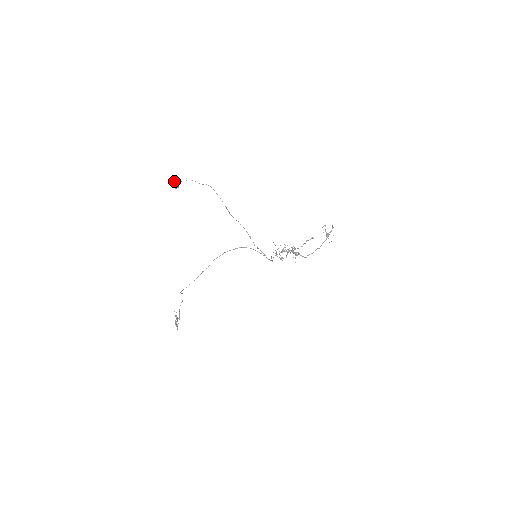
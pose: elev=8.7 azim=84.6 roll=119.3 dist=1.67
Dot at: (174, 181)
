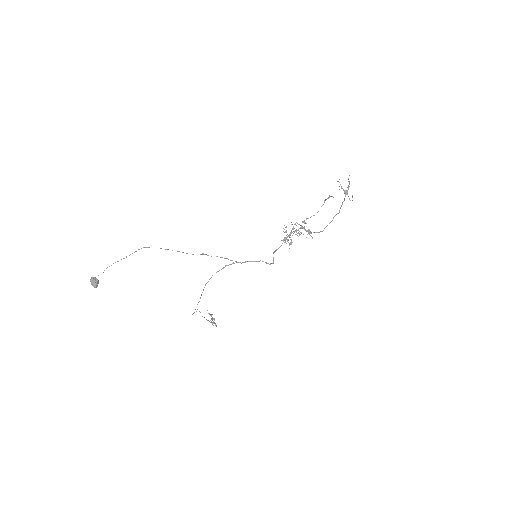
Dot at: (90, 281)
